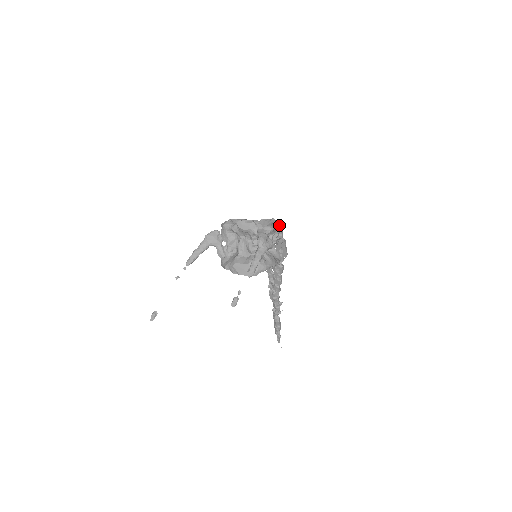
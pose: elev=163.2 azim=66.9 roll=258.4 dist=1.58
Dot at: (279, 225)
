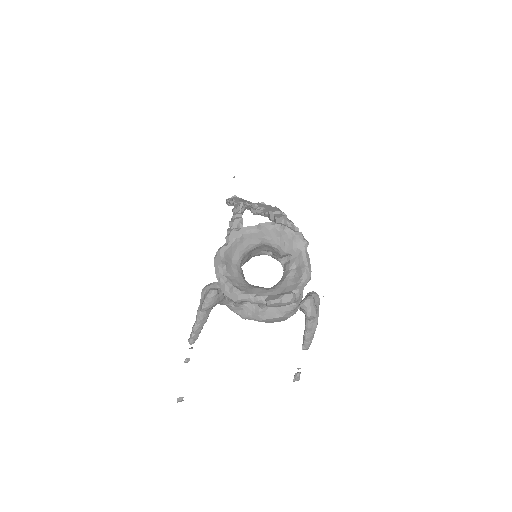
Dot at: (306, 249)
